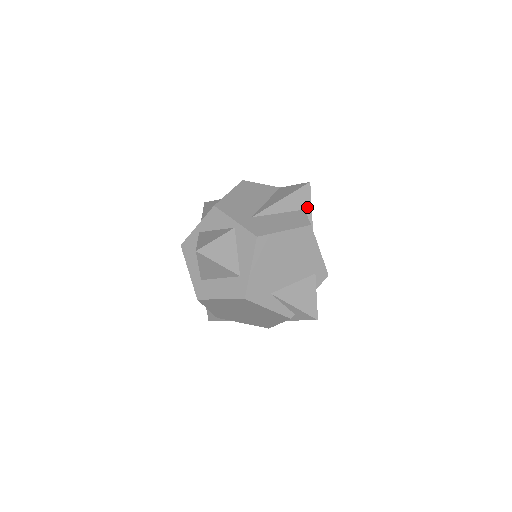
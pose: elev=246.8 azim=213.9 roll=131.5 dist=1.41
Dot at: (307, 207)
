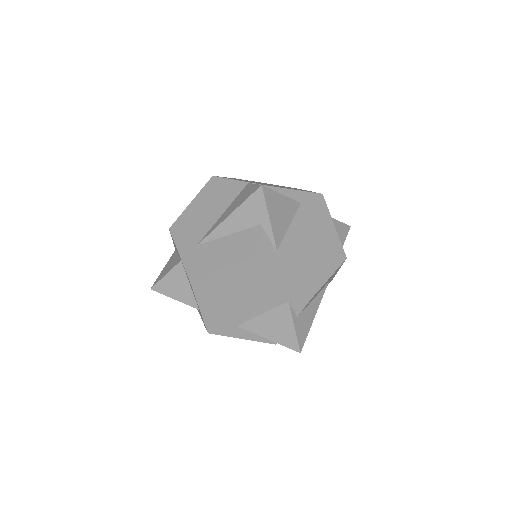
Dot at: (263, 220)
